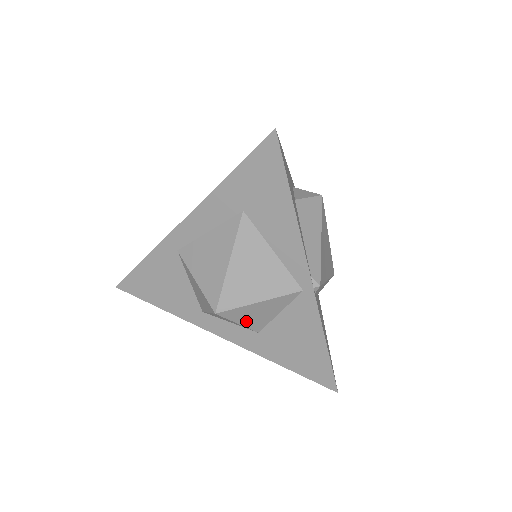
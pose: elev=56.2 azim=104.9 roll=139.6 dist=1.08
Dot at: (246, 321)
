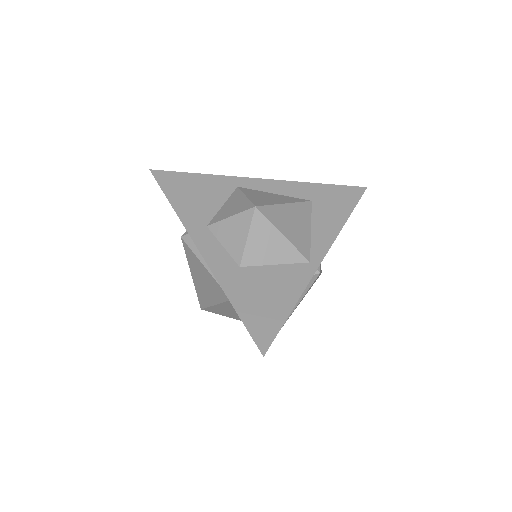
Dot at: (253, 242)
